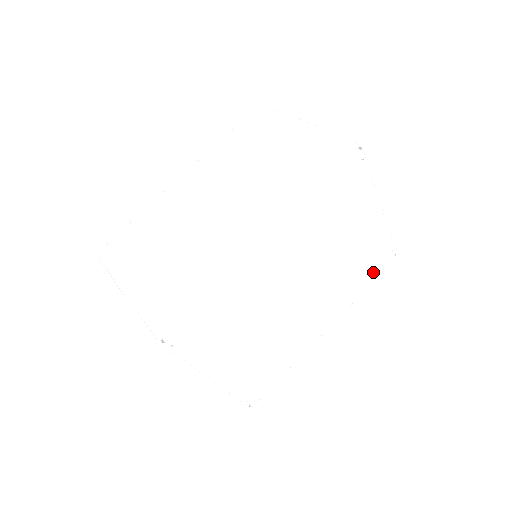
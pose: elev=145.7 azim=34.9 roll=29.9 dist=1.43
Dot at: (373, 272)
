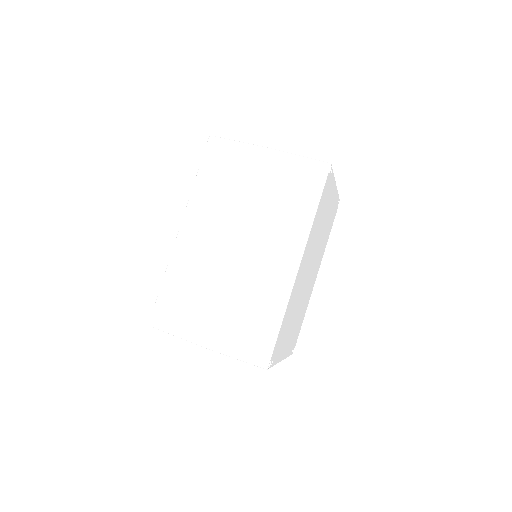
Dot at: (332, 222)
